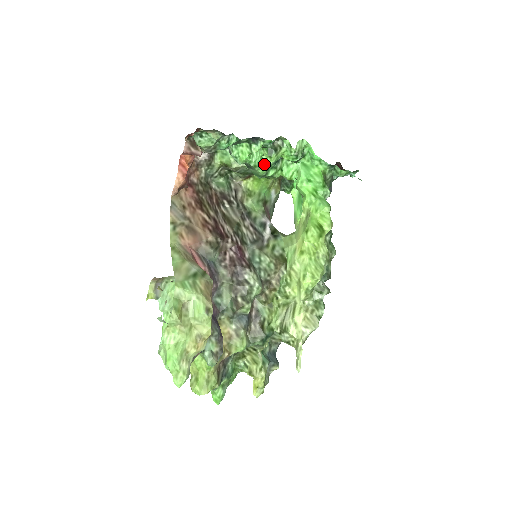
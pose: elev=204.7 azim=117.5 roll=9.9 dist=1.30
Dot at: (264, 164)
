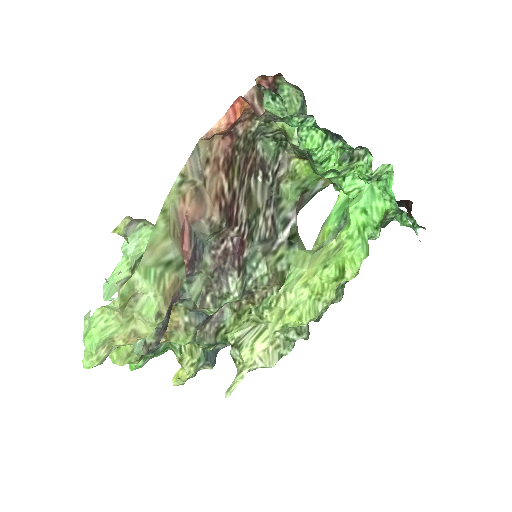
Dot at: (328, 164)
